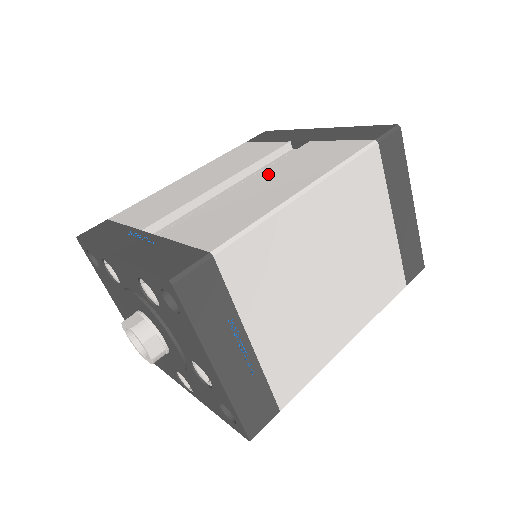
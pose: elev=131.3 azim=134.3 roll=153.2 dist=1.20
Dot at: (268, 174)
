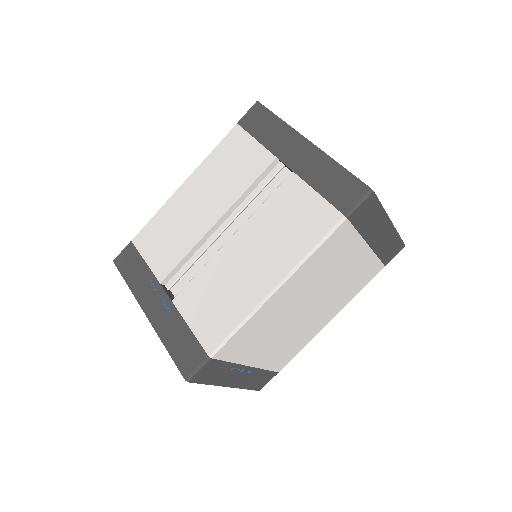
Dot at: (252, 234)
